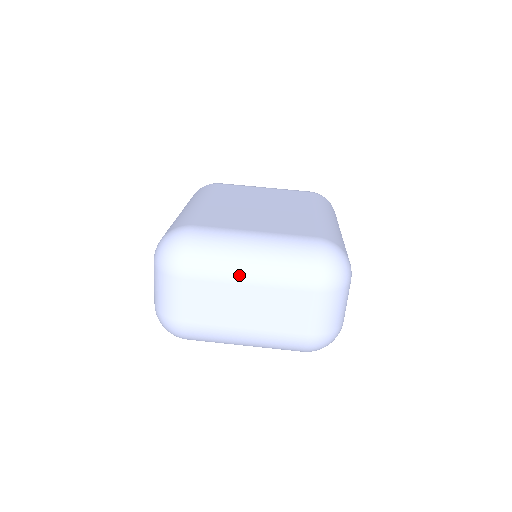
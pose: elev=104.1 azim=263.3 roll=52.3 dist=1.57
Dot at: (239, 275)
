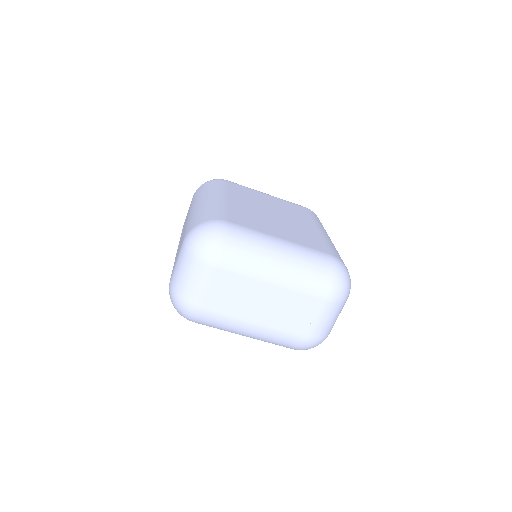
Dot at: (265, 275)
